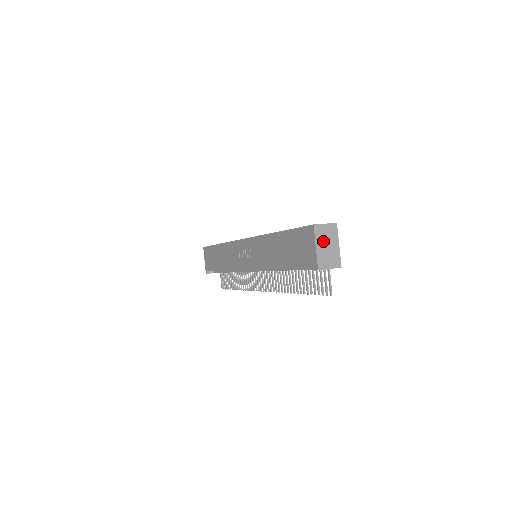
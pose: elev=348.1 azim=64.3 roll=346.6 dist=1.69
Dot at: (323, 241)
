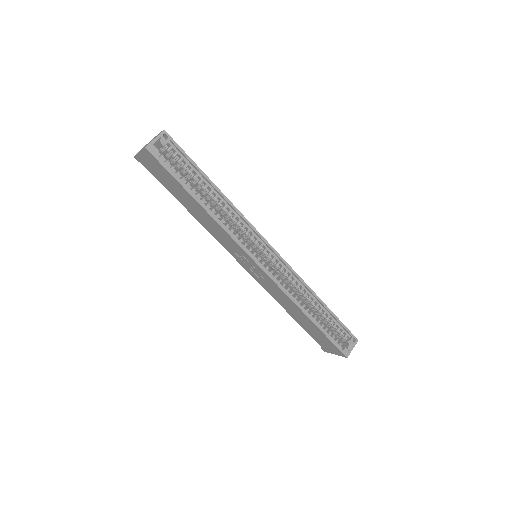
Dot at: occluded
